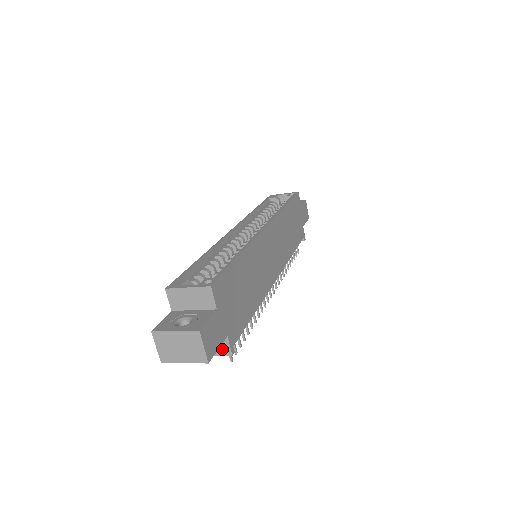
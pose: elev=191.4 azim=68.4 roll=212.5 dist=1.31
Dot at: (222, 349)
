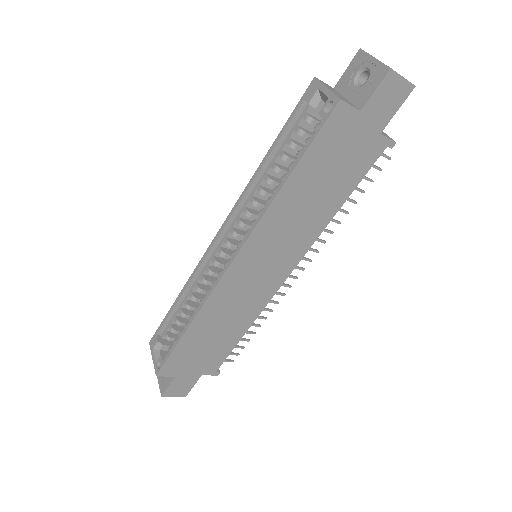
Dot at: occluded
